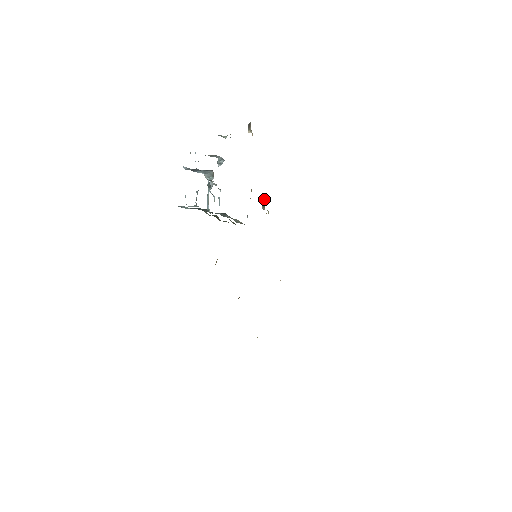
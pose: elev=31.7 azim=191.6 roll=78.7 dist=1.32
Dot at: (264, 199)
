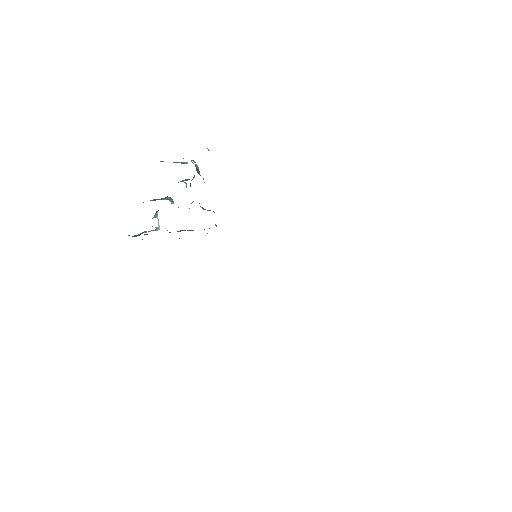
Dot at: occluded
